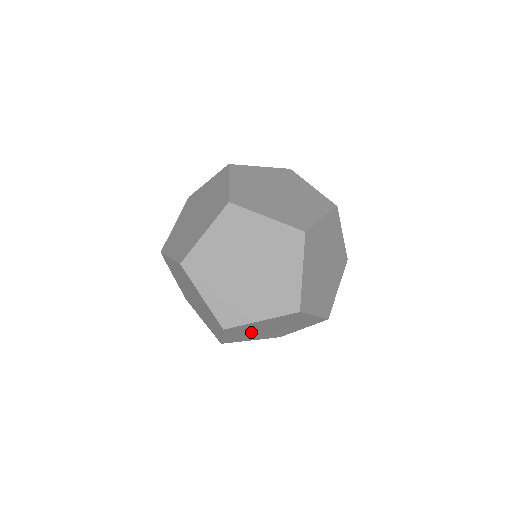
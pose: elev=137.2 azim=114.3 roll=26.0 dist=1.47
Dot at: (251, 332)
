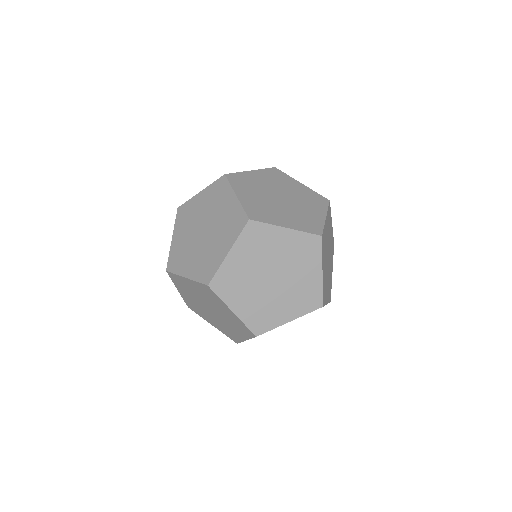
Dot at: (197, 301)
